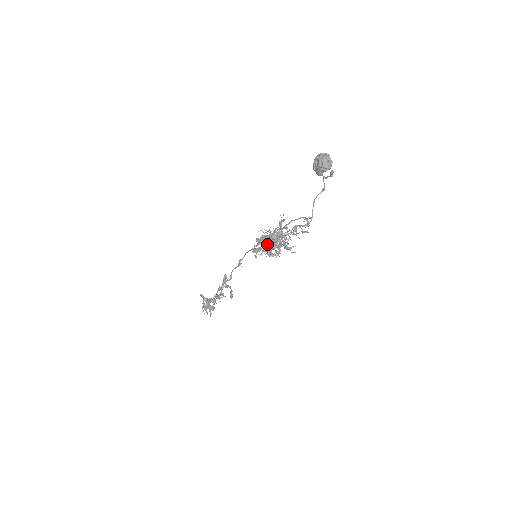
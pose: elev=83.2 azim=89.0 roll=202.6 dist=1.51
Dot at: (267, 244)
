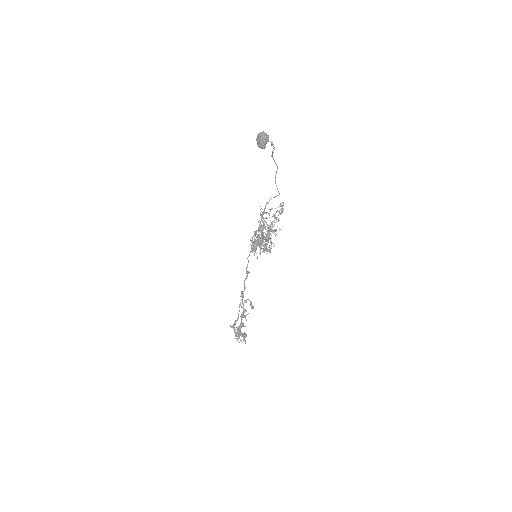
Dot at: (260, 240)
